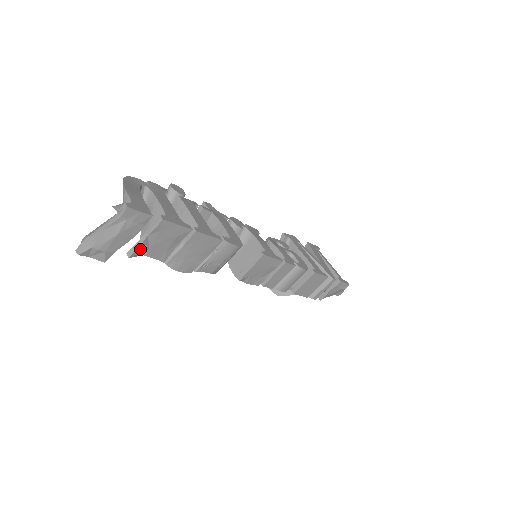
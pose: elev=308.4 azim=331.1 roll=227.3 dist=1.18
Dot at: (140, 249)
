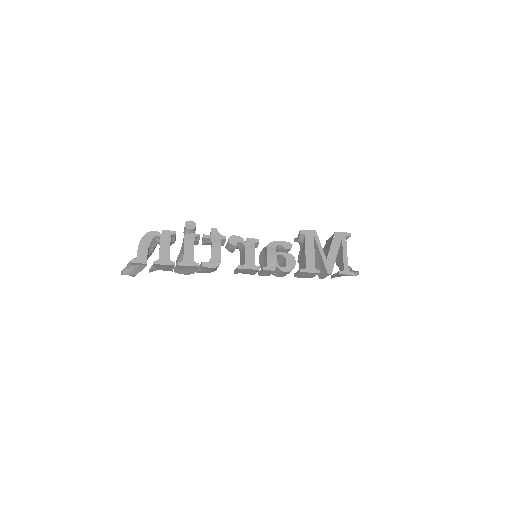
Dot at: (153, 270)
